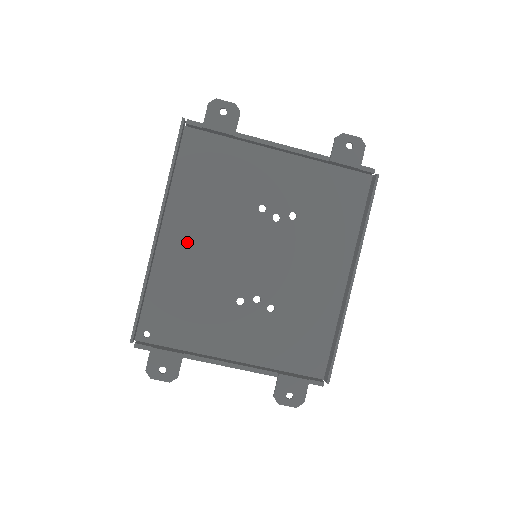
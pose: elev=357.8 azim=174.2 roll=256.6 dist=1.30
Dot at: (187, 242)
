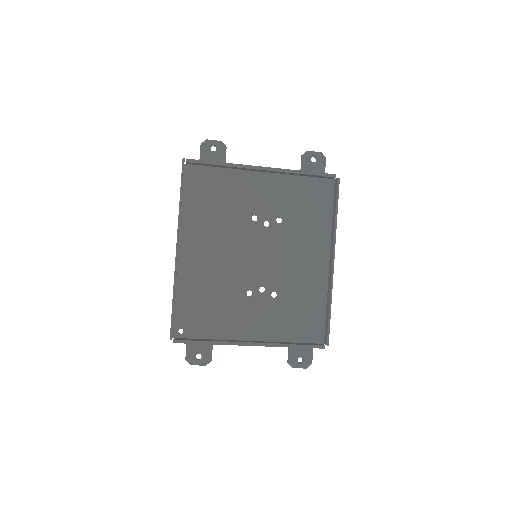
Dot at: (201, 254)
